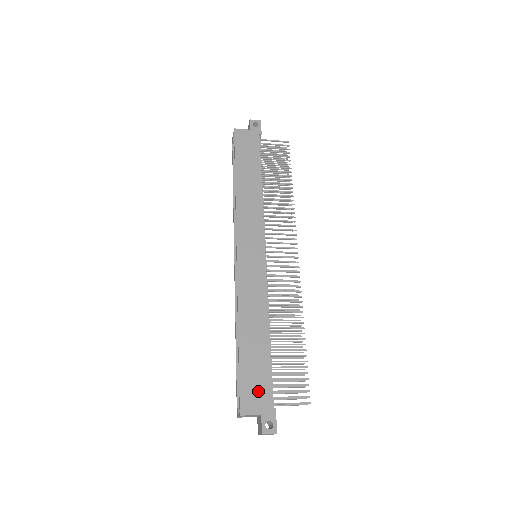
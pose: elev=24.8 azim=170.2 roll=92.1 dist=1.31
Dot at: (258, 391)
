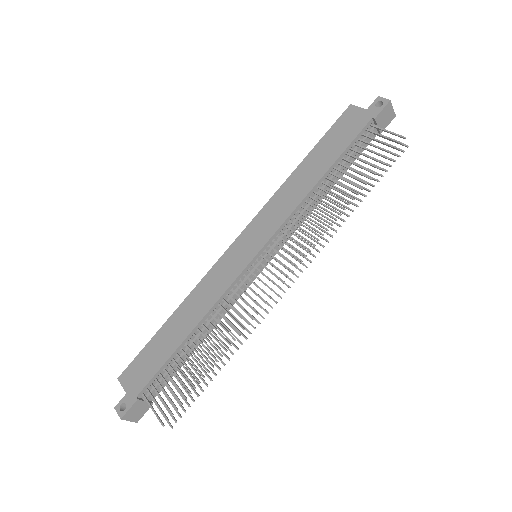
Dot at: (141, 373)
